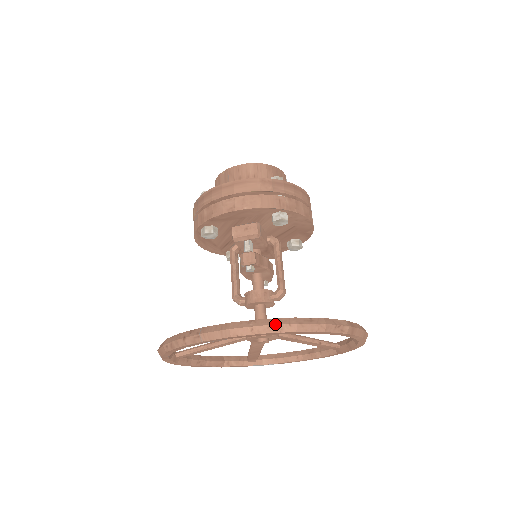
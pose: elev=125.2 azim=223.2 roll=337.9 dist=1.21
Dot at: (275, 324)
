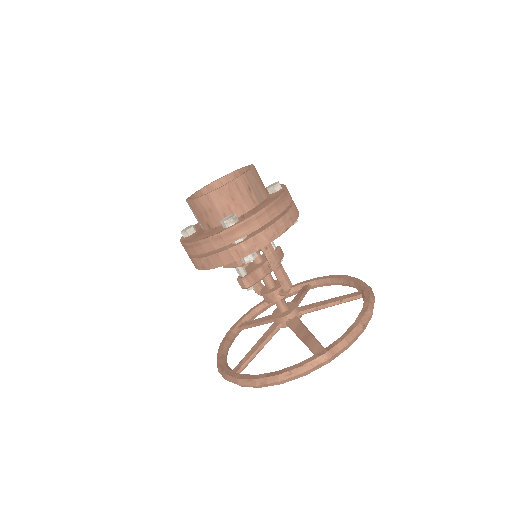
Dot at: (264, 384)
